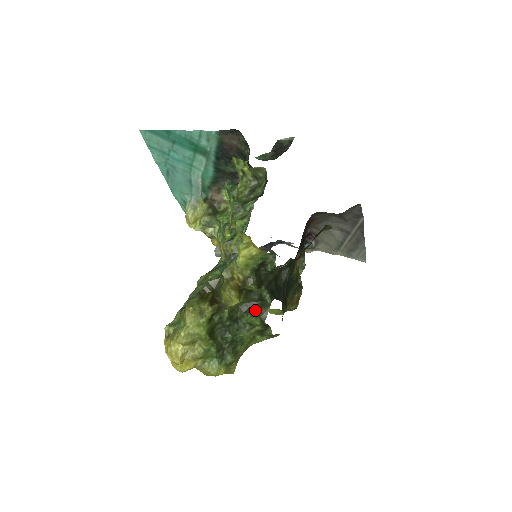
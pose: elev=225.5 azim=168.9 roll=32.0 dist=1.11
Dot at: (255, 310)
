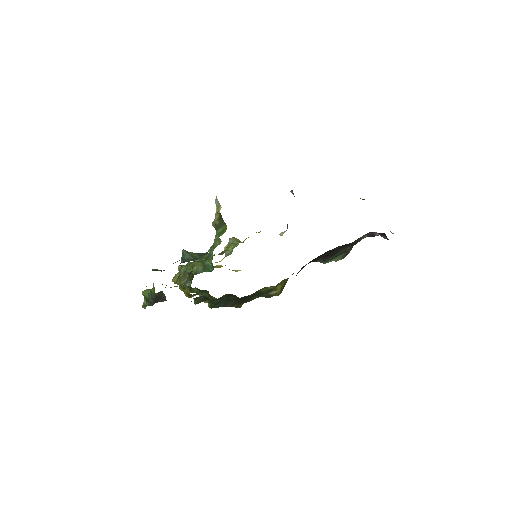
Dot at: occluded
